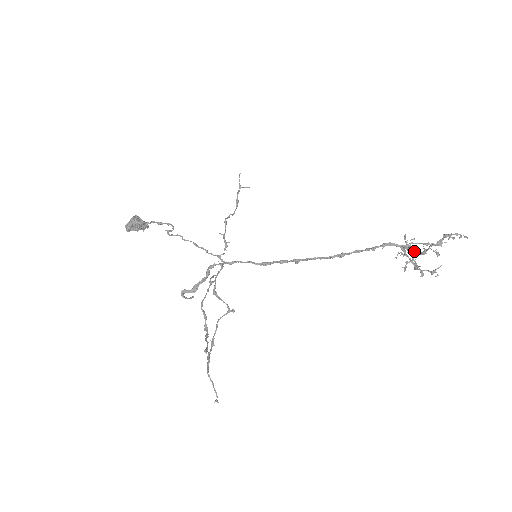
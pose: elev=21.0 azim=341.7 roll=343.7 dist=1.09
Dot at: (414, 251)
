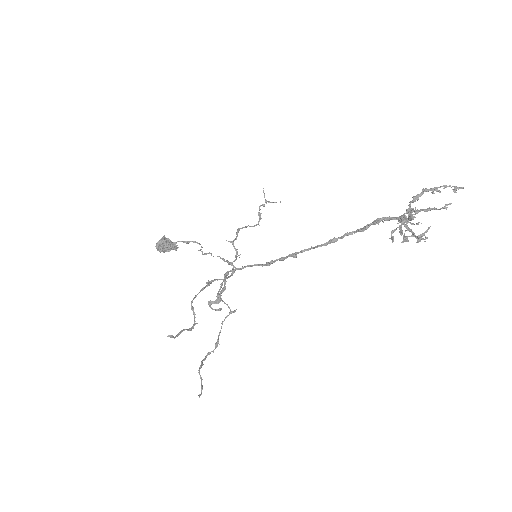
Dot at: (403, 218)
